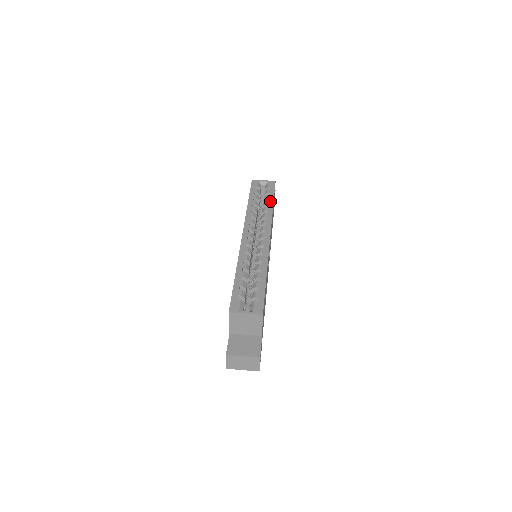
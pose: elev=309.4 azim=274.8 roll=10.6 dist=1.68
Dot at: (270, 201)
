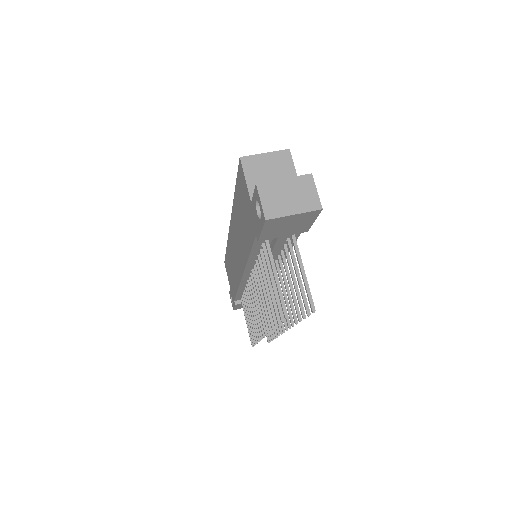
Dot at: occluded
